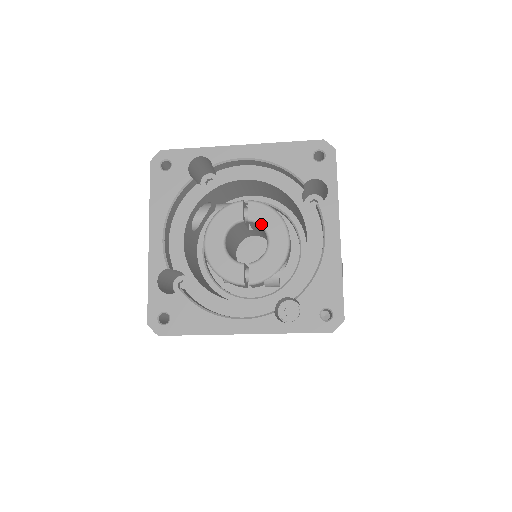
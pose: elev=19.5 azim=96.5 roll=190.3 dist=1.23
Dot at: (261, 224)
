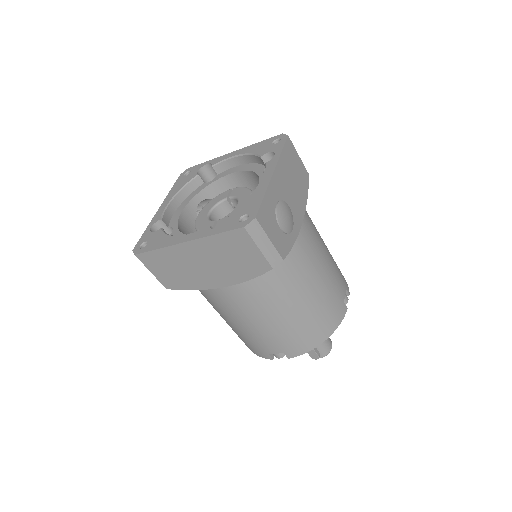
Dot at: (236, 197)
